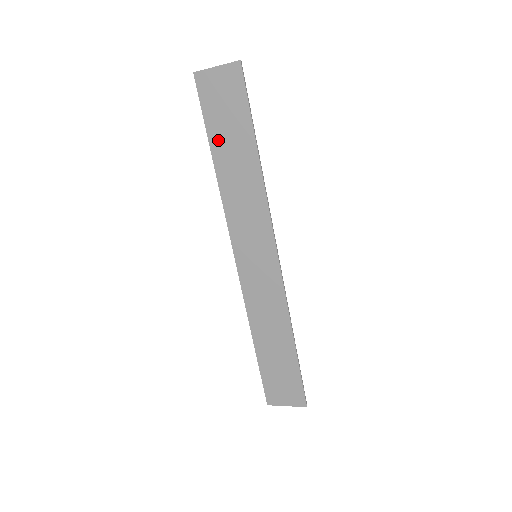
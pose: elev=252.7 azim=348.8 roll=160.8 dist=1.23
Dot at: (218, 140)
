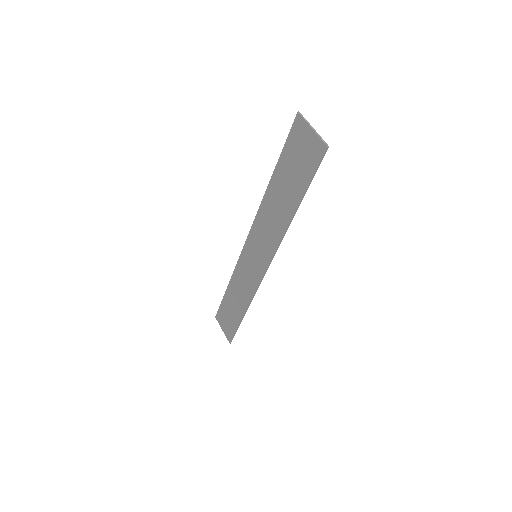
Dot at: (281, 172)
